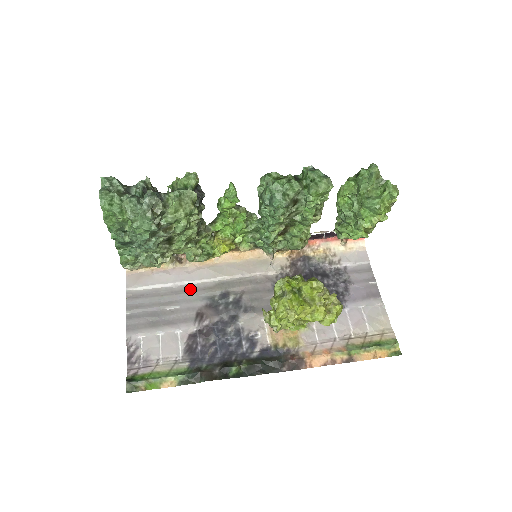
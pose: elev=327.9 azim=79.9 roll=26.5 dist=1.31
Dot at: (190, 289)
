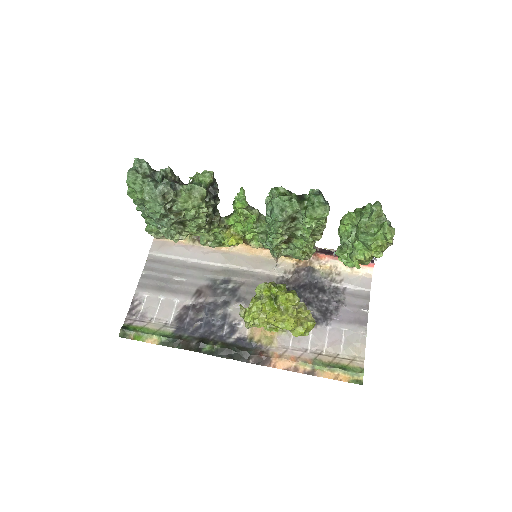
Dot at: (200, 267)
